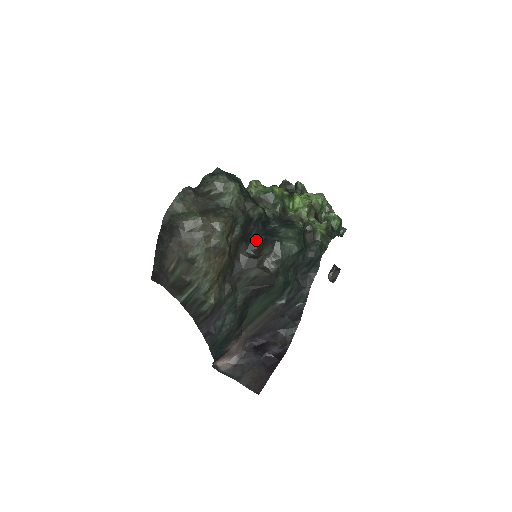
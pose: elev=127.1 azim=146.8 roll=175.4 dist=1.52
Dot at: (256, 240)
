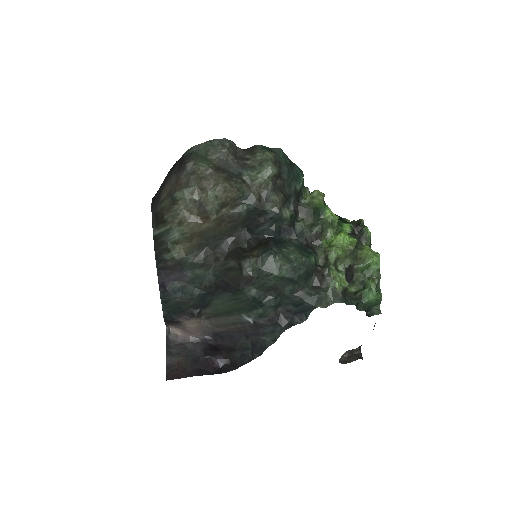
Dot at: (261, 238)
